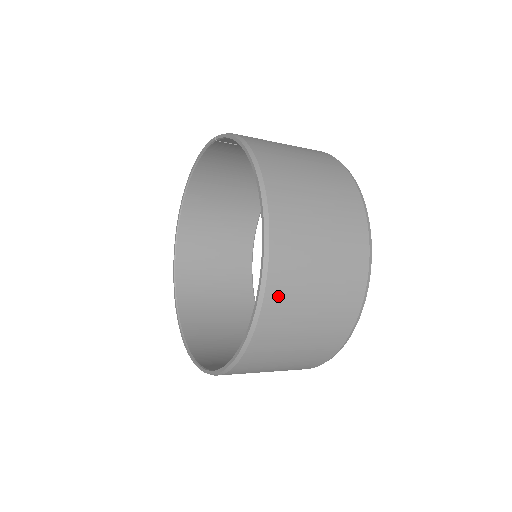
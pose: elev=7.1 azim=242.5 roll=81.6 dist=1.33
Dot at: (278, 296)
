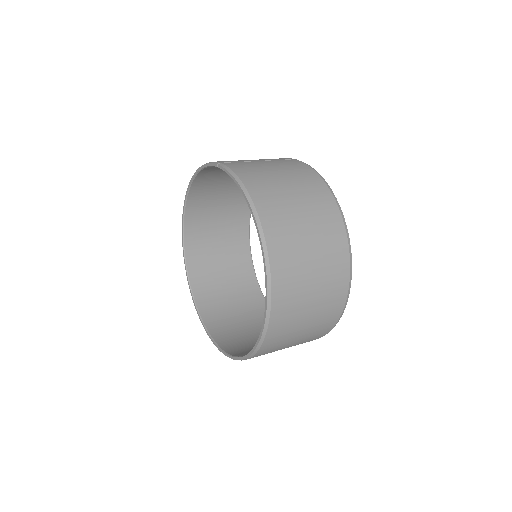
Dot at: (278, 325)
